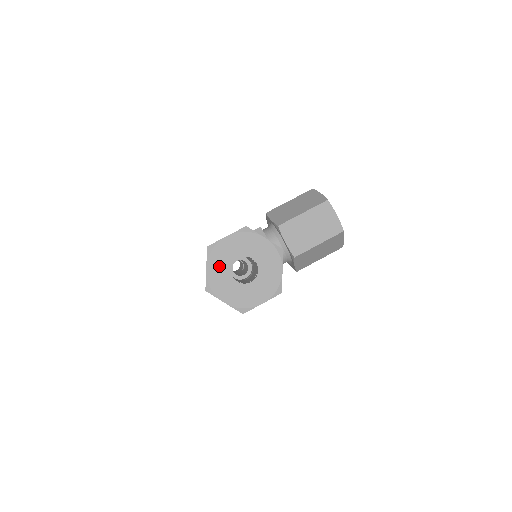
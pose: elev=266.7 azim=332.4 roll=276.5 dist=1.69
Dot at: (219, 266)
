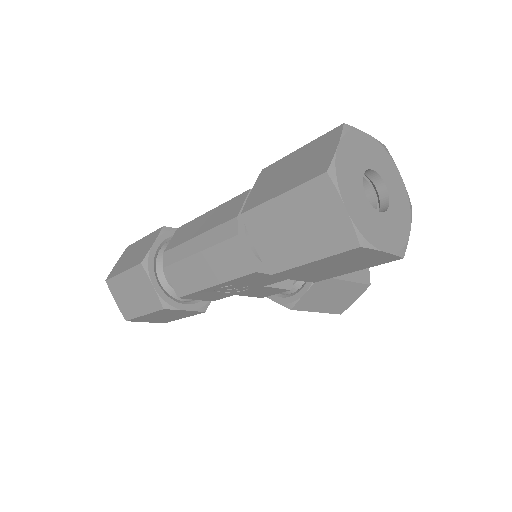
Dot at: (352, 157)
